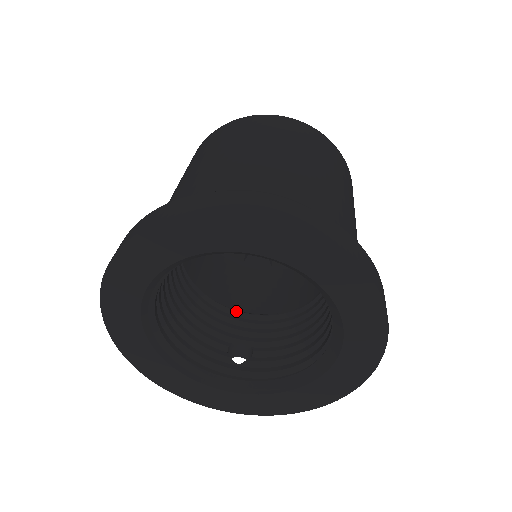
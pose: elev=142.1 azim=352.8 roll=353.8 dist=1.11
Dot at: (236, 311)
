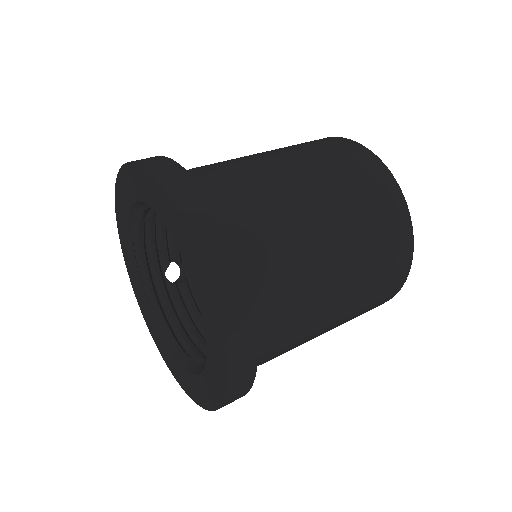
Dot at: occluded
